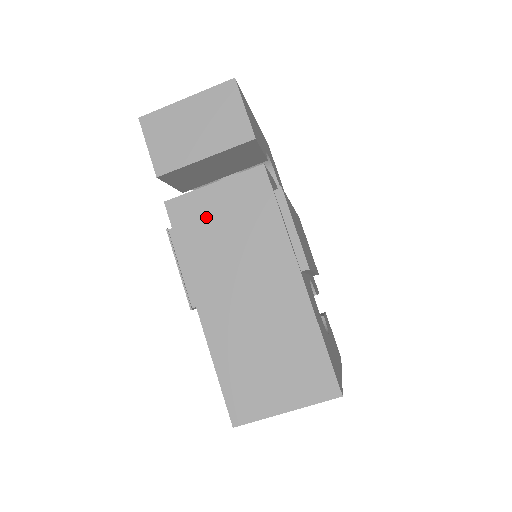
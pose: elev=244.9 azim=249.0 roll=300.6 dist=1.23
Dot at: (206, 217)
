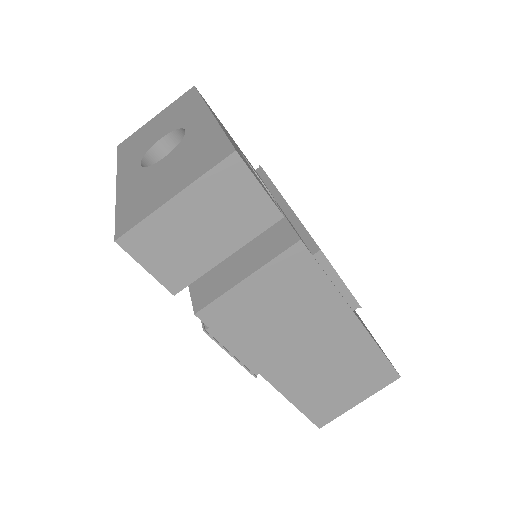
Dot at: (249, 310)
